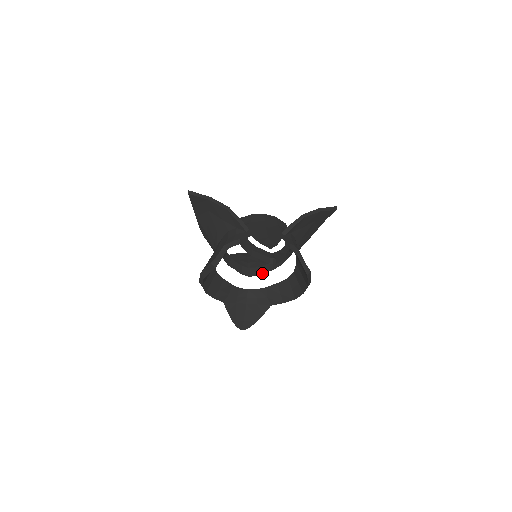
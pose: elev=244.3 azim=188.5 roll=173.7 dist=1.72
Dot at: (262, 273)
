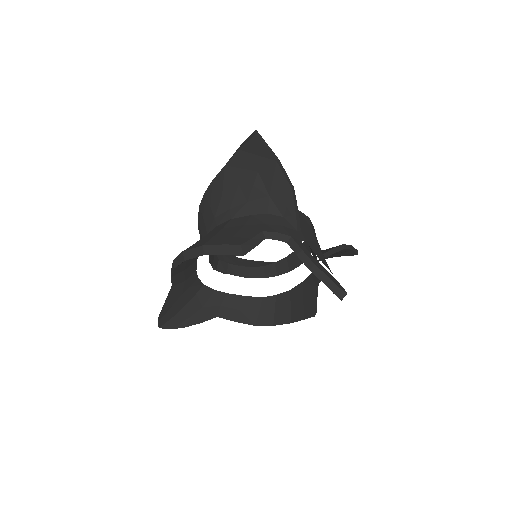
Dot at: (233, 274)
